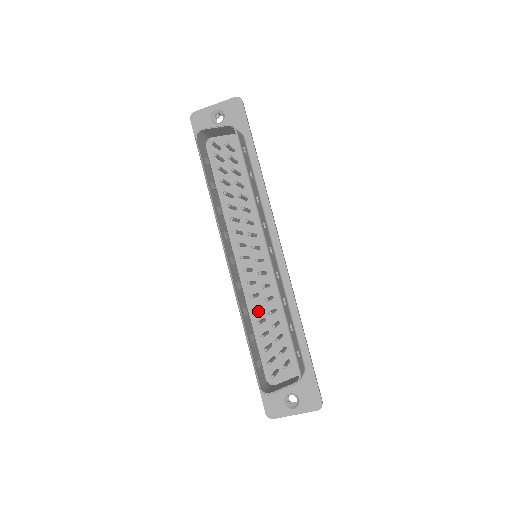
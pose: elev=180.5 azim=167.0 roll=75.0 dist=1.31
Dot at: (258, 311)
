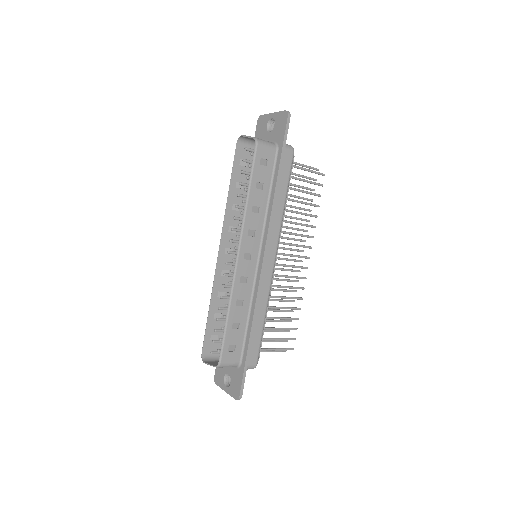
Dot at: occluded
